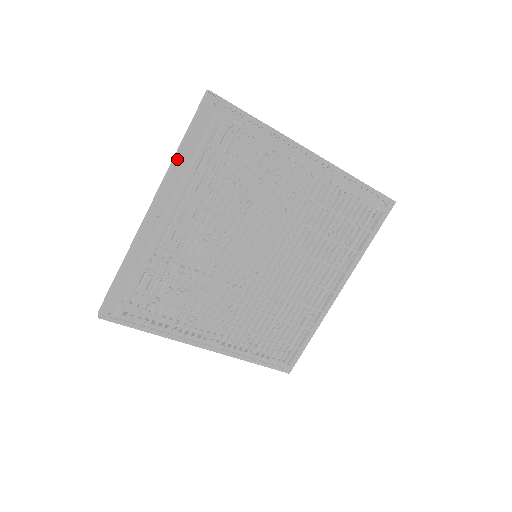
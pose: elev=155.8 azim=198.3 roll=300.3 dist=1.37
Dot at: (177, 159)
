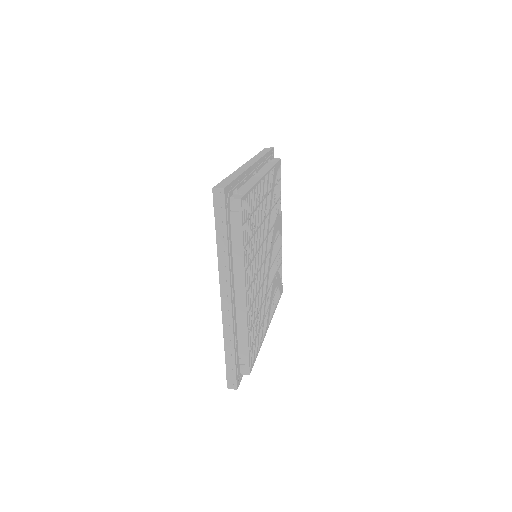
Dot at: (228, 252)
